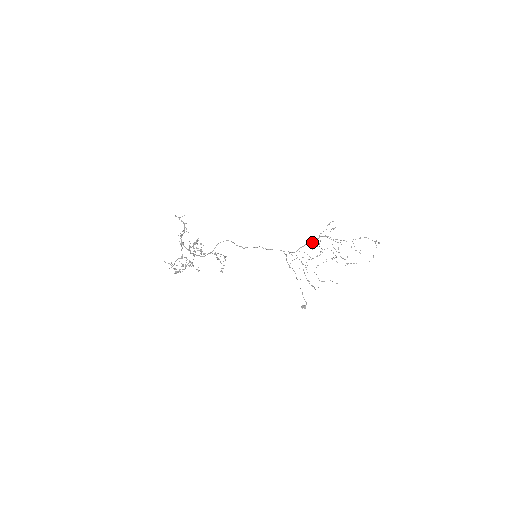
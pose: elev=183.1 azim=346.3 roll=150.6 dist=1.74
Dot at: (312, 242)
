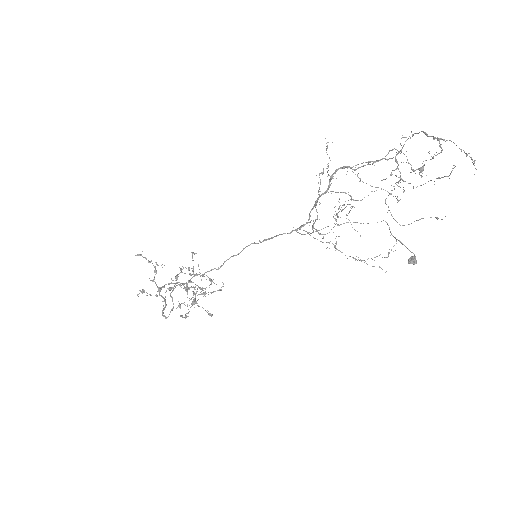
Dot at: (324, 192)
